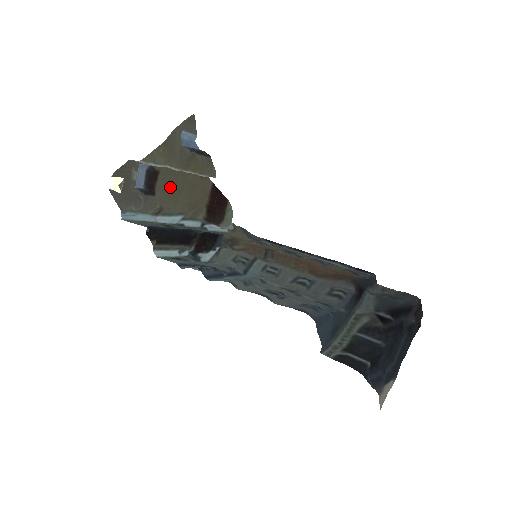
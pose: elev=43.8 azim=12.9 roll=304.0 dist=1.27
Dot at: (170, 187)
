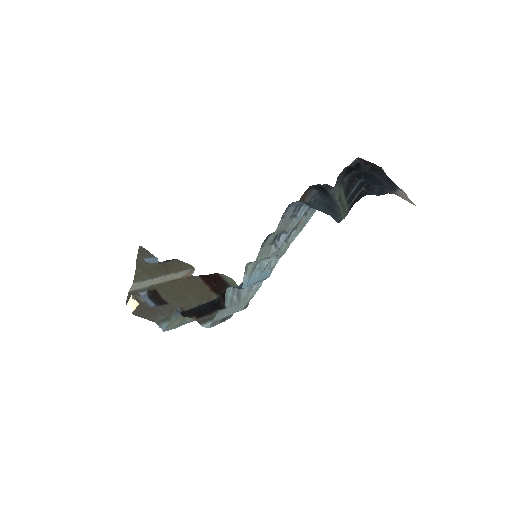
Dot at: (173, 294)
